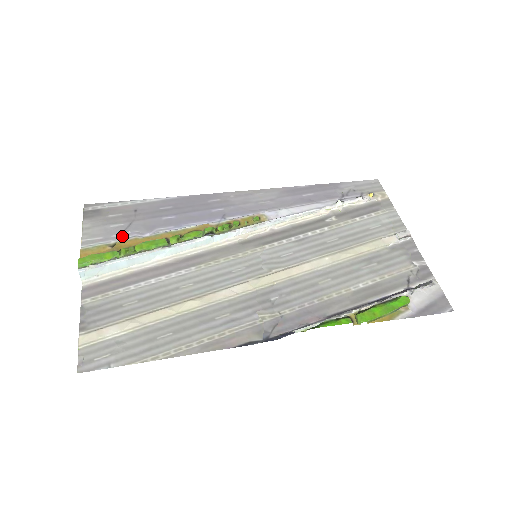
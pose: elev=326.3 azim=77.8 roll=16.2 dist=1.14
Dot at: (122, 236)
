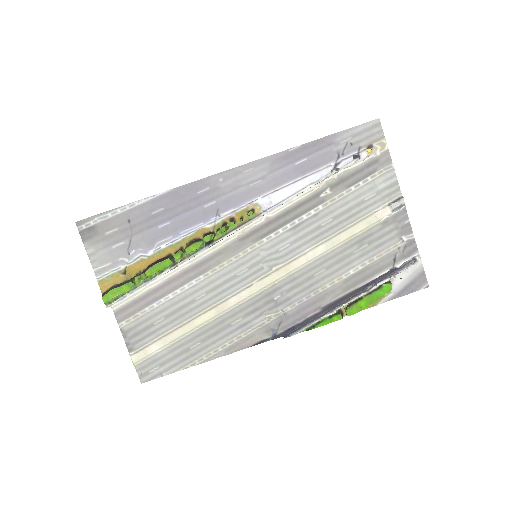
Dot at: (128, 258)
